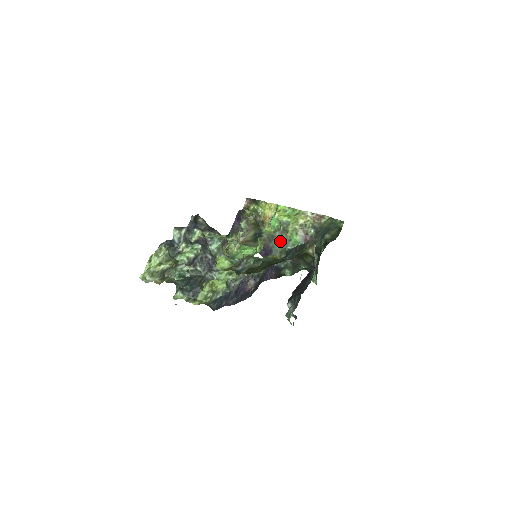
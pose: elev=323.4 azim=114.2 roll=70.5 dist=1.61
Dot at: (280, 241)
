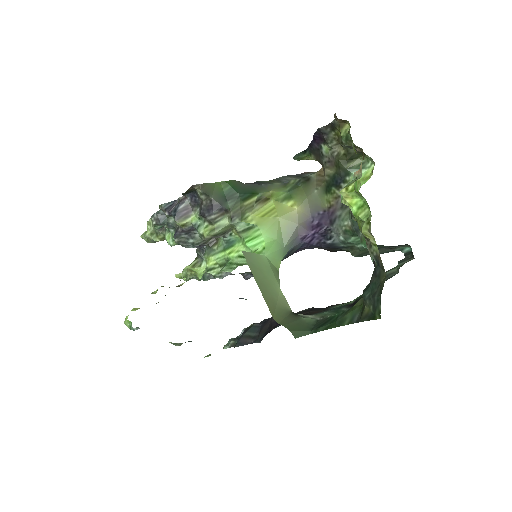
Dot at: occluded
